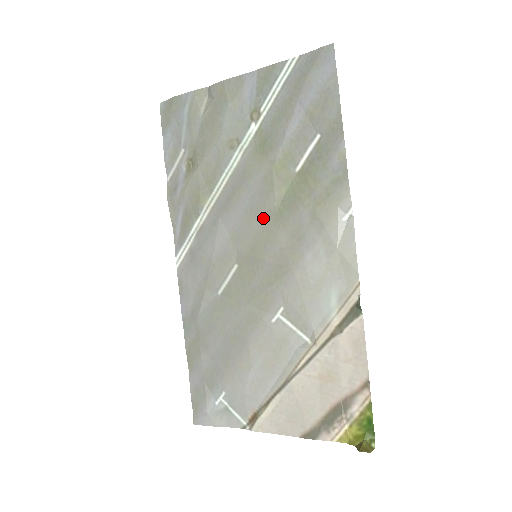
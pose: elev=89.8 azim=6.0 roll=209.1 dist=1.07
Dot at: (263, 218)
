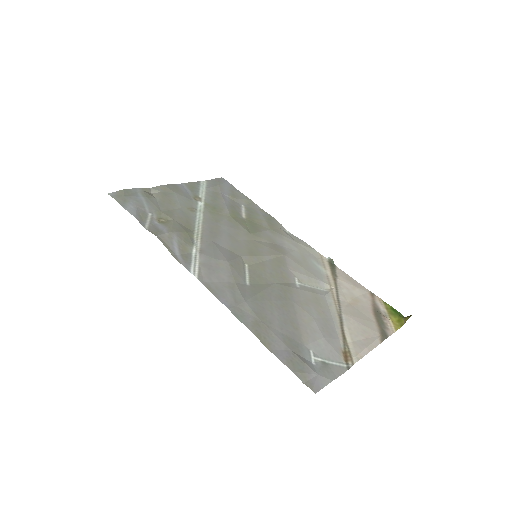
Dot at: (244, 237)
